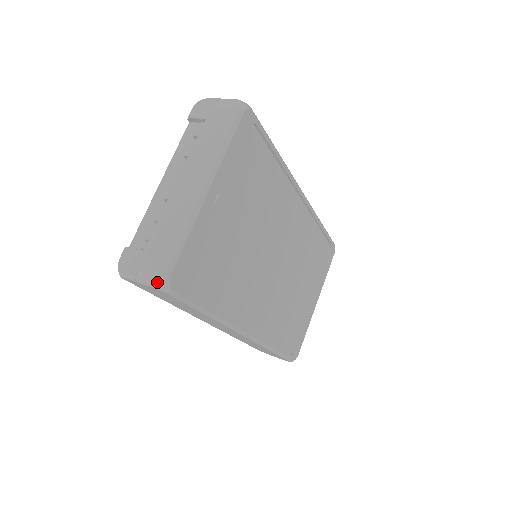
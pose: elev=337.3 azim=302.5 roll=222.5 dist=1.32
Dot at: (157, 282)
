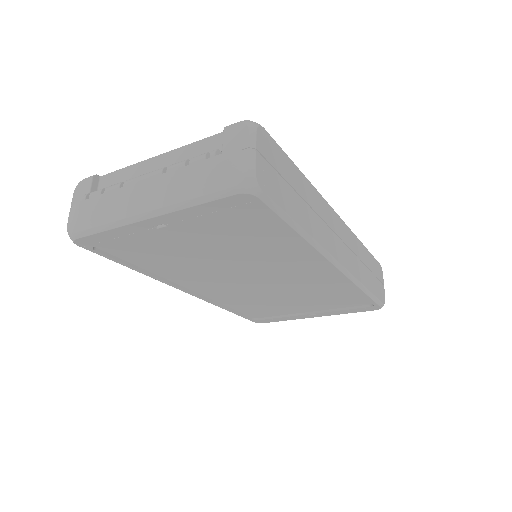
Dot at: (68, 232)
